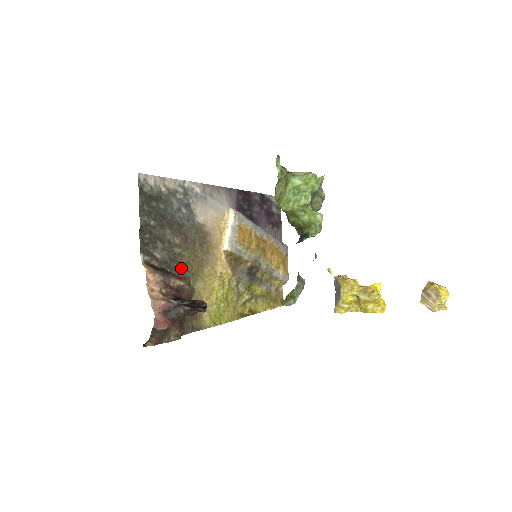
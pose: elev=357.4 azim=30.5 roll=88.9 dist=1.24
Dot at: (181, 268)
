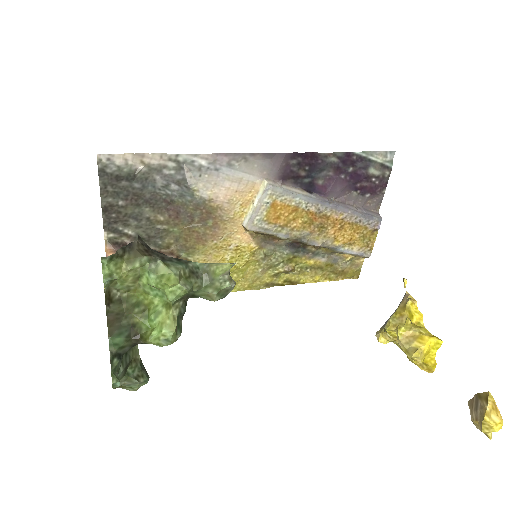
Dot at: (167, 243)
